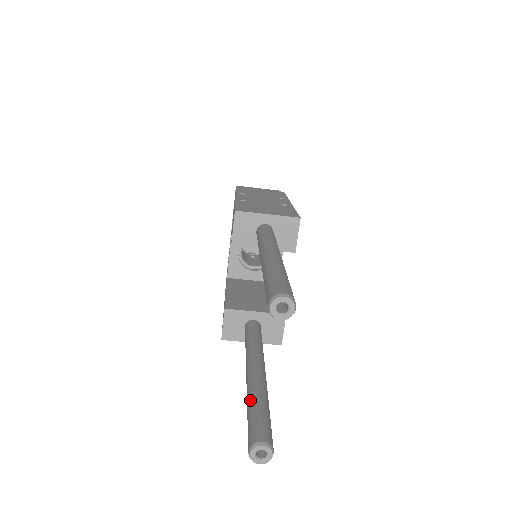
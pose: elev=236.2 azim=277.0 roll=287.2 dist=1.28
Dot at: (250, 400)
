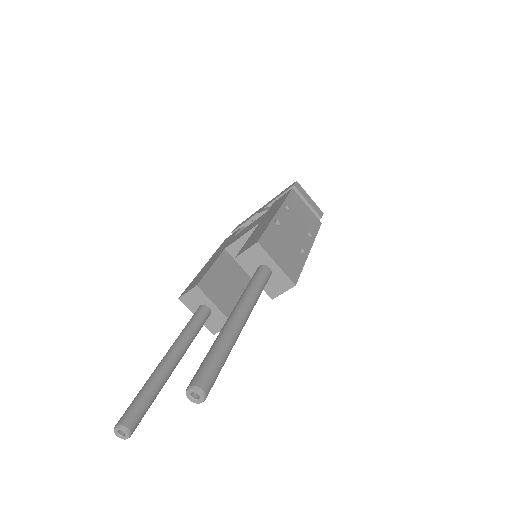
Dot at: (148, 385)
